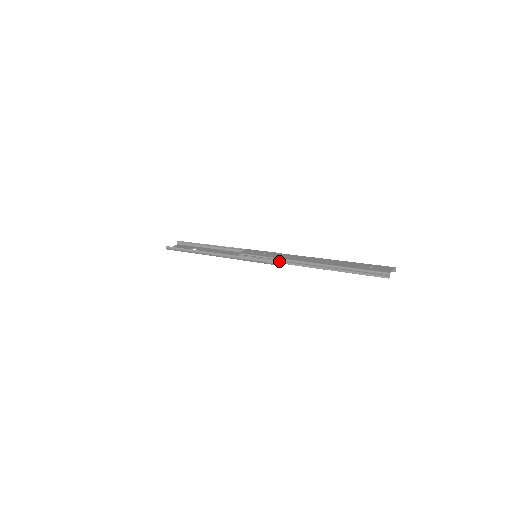
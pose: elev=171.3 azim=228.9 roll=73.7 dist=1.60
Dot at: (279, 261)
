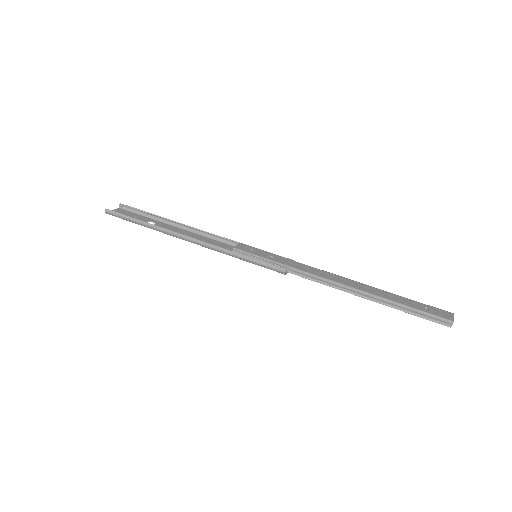
Dot at: (295, 272)
